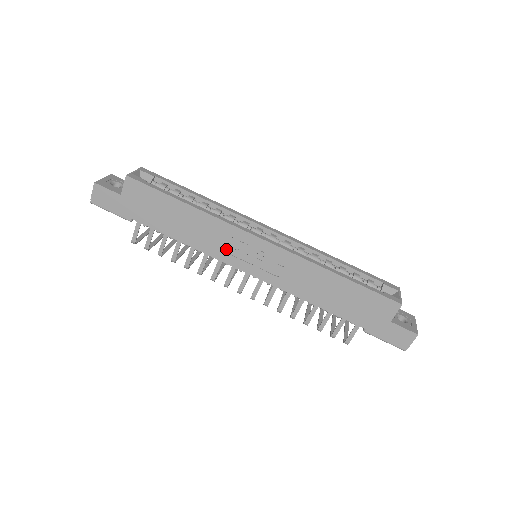
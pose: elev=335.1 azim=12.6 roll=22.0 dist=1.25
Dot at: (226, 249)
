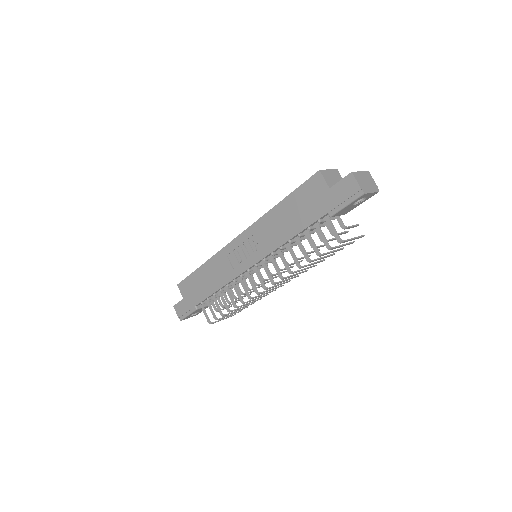
Dot at: (231, 267)
